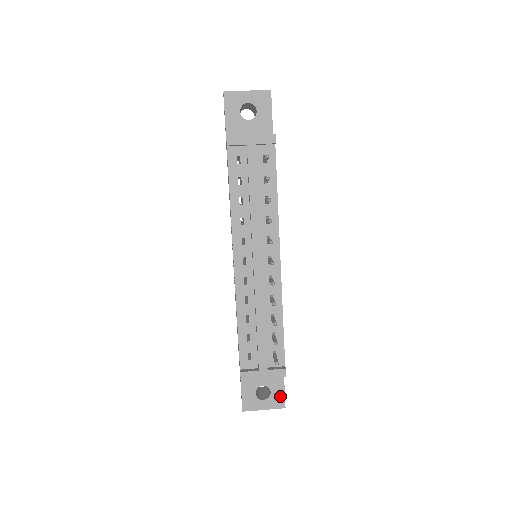
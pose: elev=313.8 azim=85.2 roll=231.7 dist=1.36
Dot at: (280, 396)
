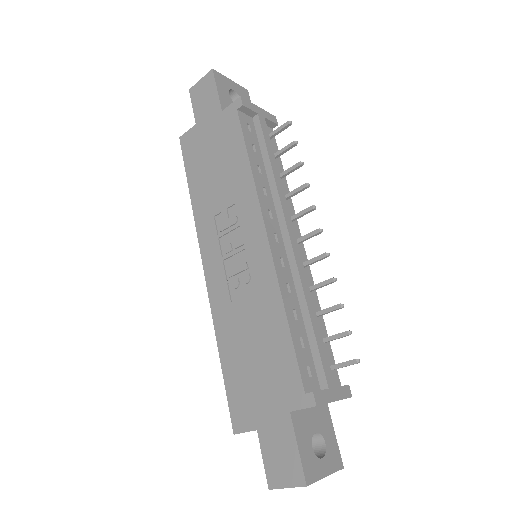
Dot at: (335, 448)
